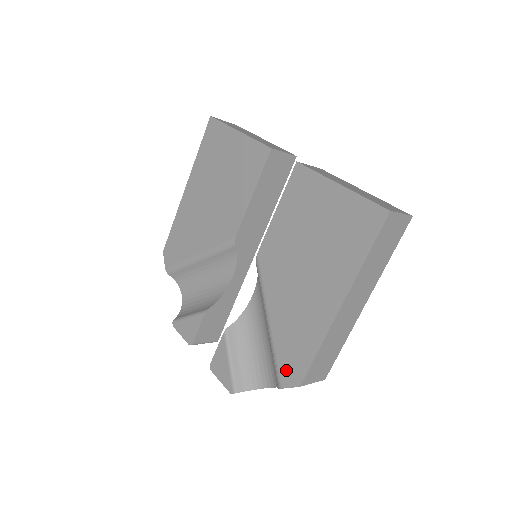
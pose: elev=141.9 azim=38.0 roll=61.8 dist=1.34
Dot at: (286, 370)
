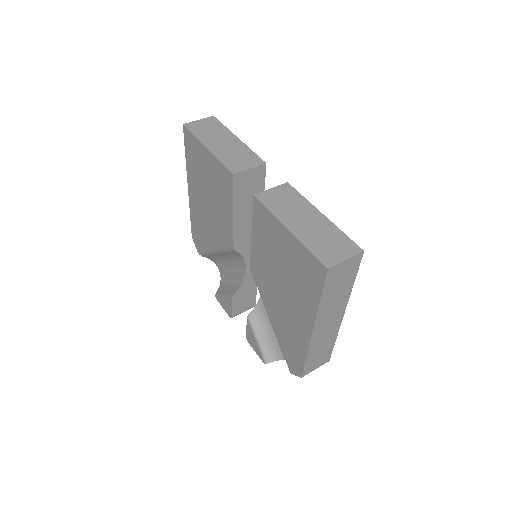
Dot at: (290, 363)
